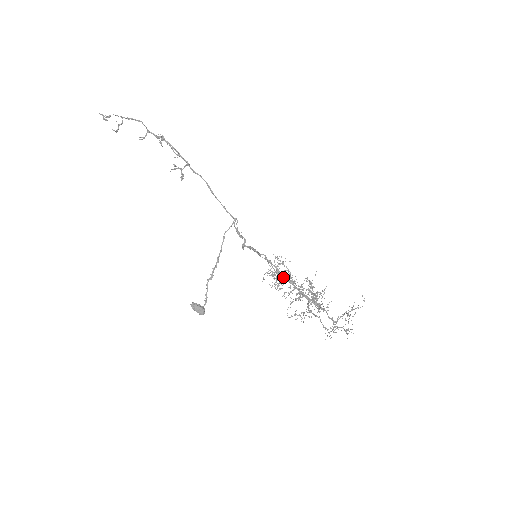
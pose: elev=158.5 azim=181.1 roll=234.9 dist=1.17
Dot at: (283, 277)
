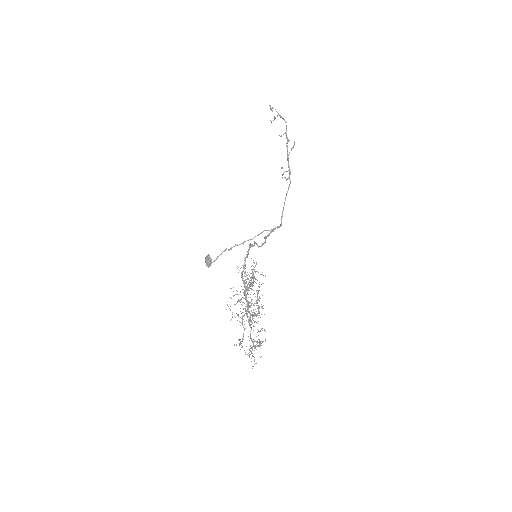
Dot at: occluded
